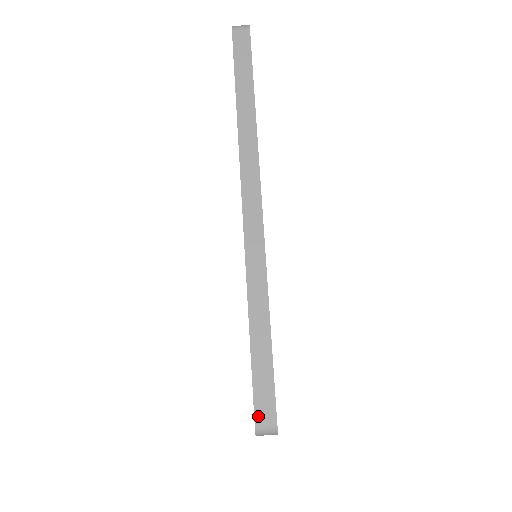
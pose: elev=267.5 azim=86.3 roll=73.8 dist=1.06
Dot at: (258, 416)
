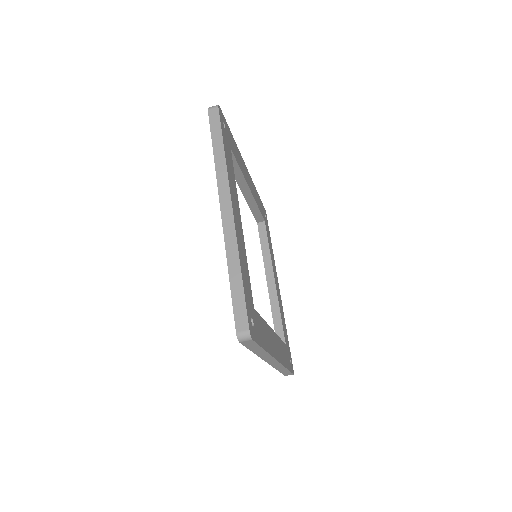
Dot at: (238, 328)
